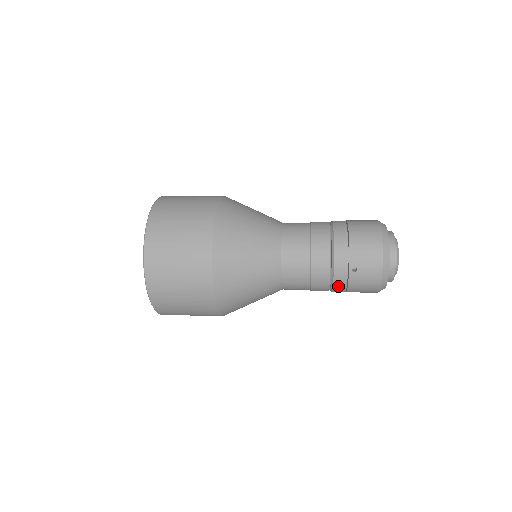
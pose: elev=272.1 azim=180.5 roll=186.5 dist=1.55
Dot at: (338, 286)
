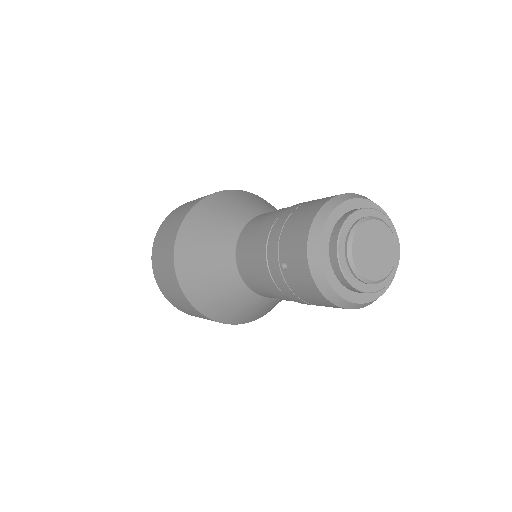
Dot at: (287, 292)
